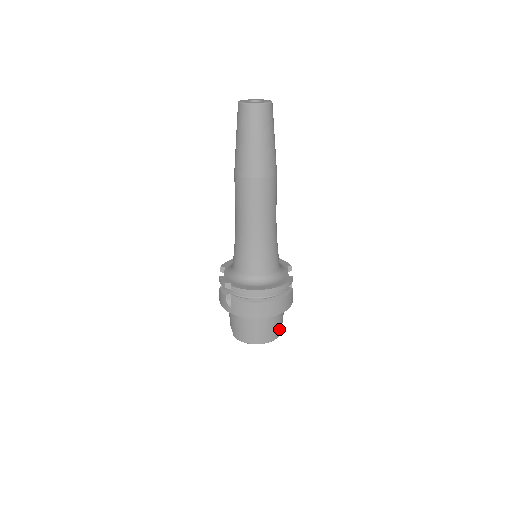
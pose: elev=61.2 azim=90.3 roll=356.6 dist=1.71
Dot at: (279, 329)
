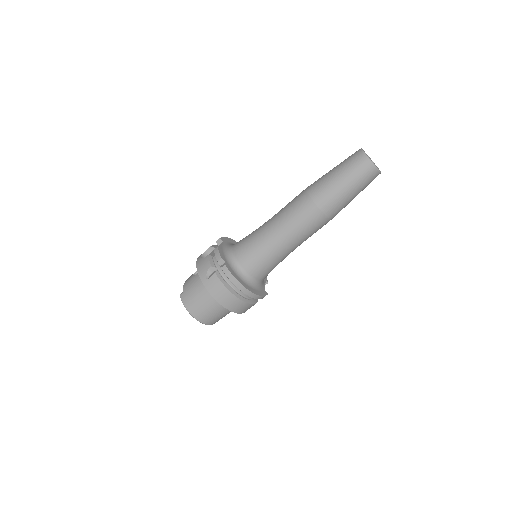
Dot at: occluded
